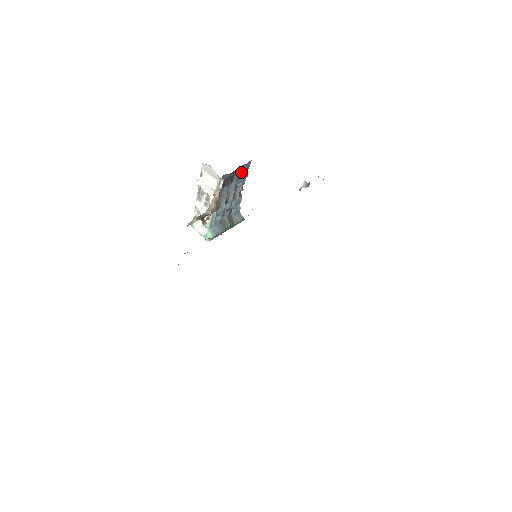
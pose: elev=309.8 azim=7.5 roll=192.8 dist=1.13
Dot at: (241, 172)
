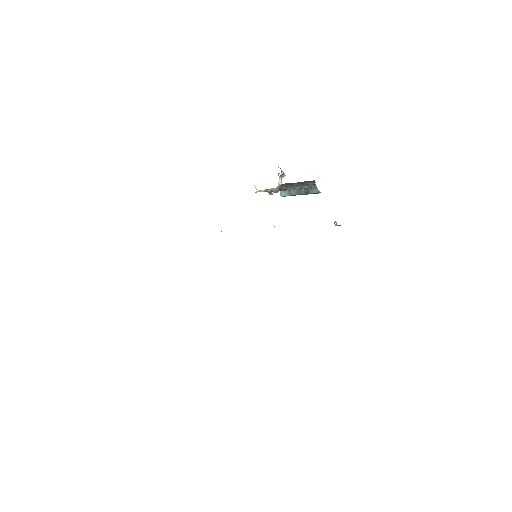
Dot at: (307, 181)
